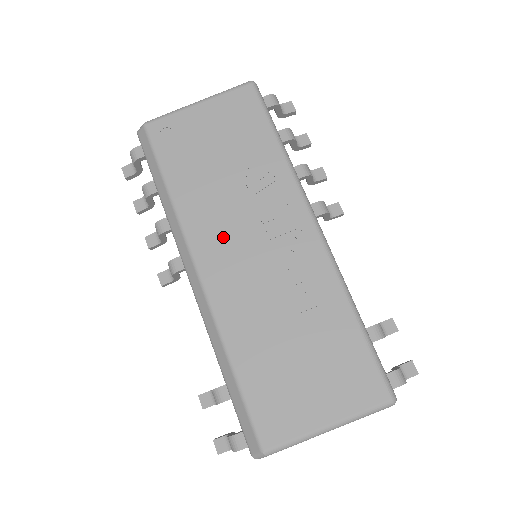
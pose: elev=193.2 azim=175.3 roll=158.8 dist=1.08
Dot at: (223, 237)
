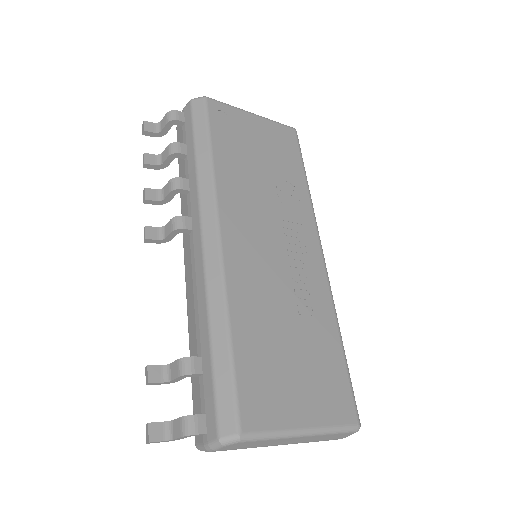
Dot at: (249, 218)
